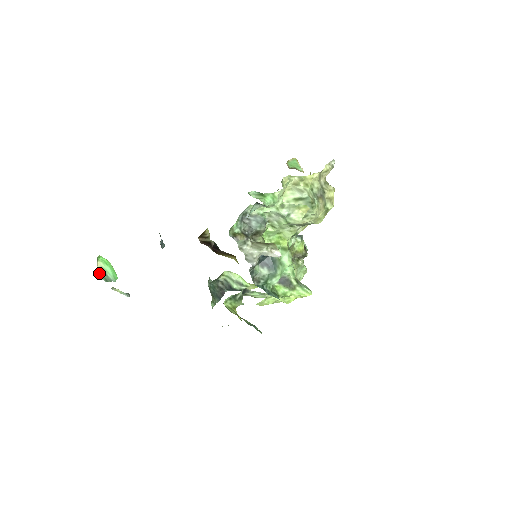
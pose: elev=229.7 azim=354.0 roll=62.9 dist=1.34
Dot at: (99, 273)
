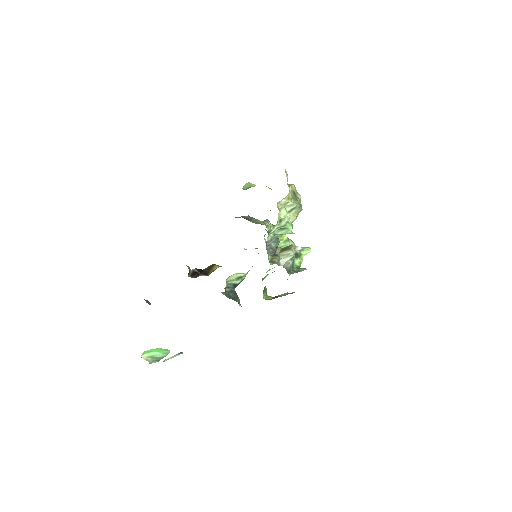
Dot at: occluded
